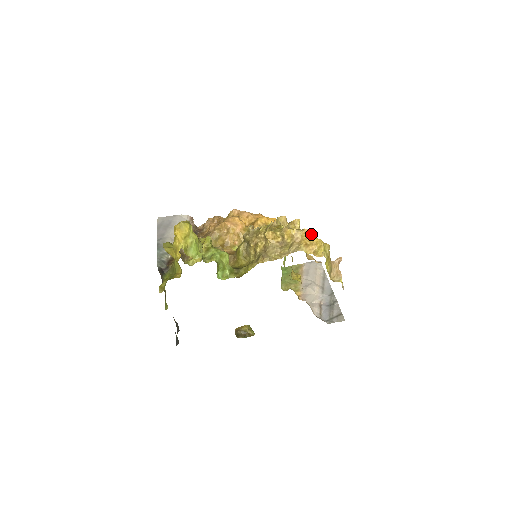
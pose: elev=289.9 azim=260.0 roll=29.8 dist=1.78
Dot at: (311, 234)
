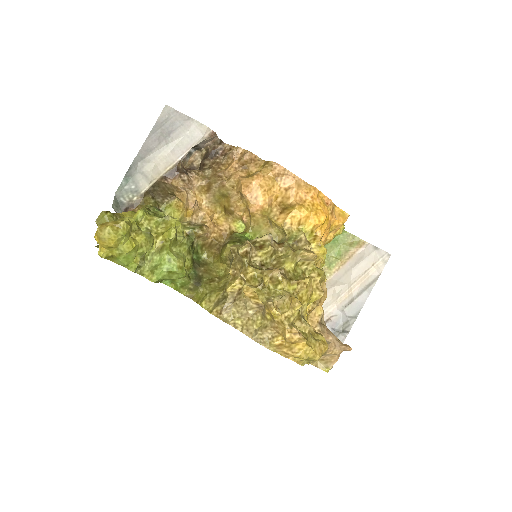
Dot at: (297, 340)
